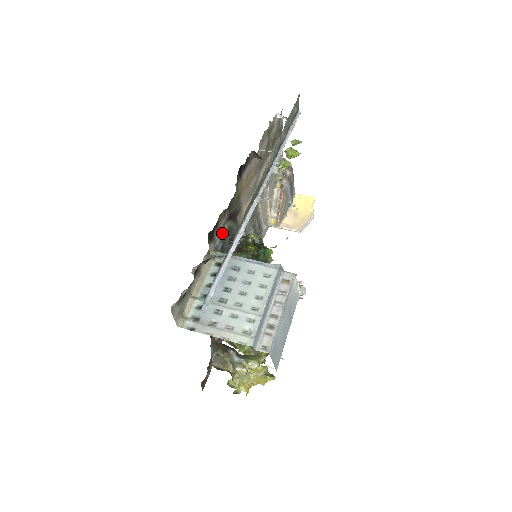
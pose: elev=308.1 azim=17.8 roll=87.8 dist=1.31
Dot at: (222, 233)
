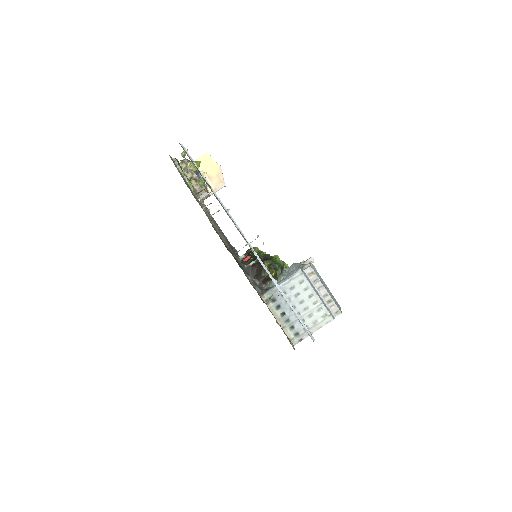
Dot at: (251, 282)
